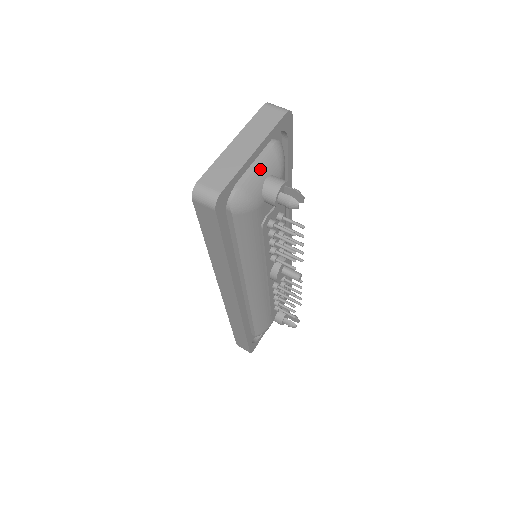
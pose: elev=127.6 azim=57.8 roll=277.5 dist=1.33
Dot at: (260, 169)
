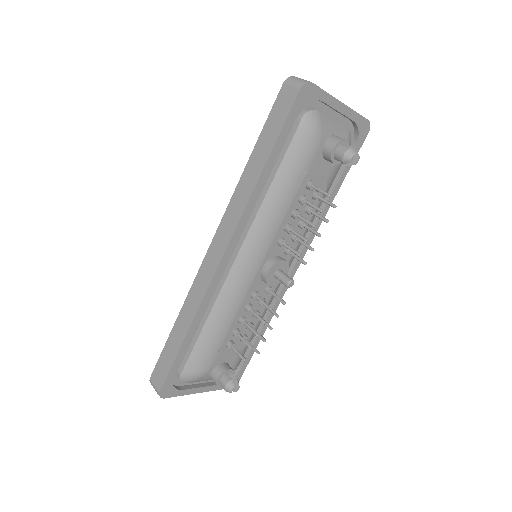
Dot at: (335, 125)
